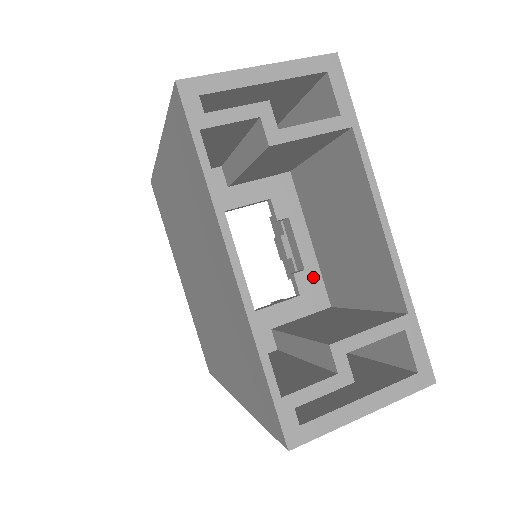
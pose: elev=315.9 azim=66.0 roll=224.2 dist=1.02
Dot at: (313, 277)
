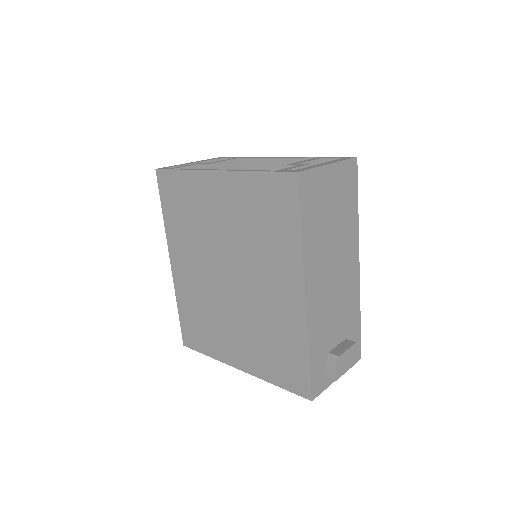
Dot at: occluded
